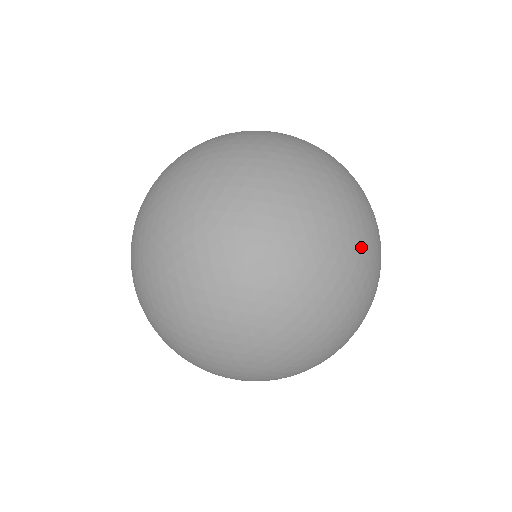
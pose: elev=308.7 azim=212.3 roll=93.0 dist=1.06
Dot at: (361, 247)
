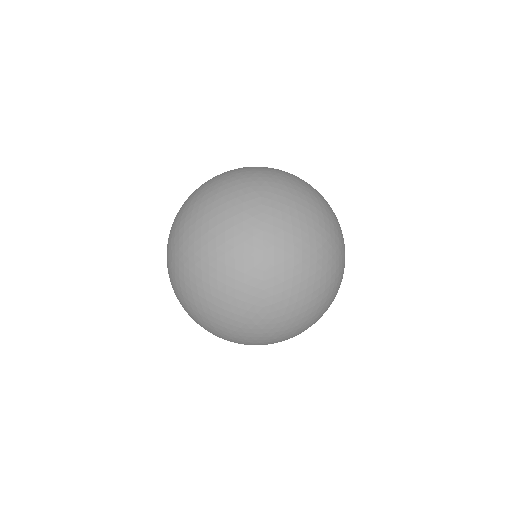
Dot at: (342, 249)
